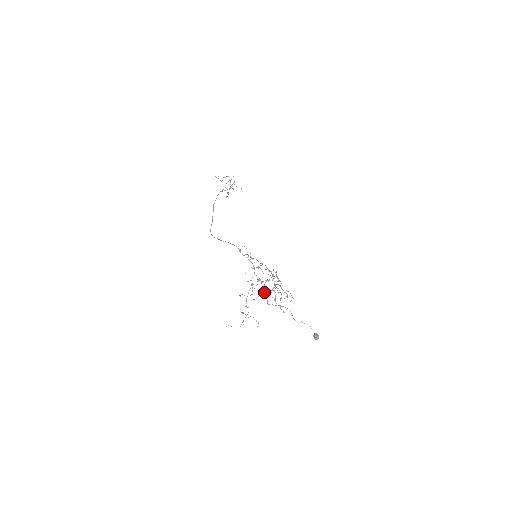
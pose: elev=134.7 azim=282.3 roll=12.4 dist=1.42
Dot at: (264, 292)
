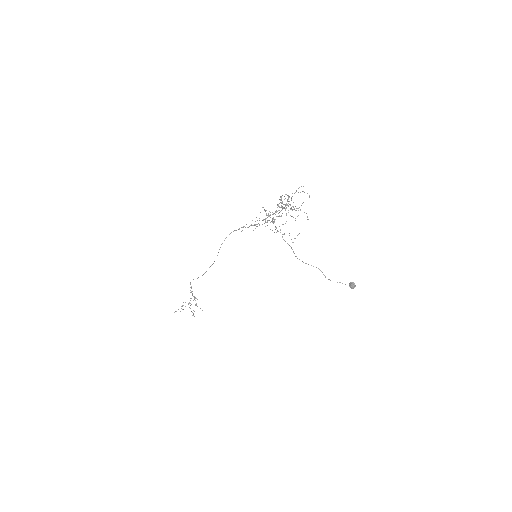
Dot at: occluded
